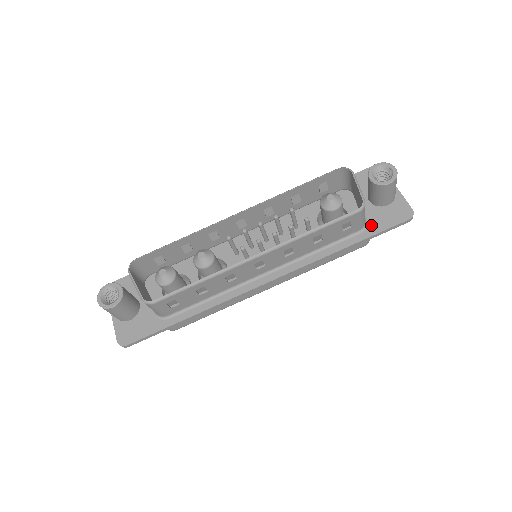
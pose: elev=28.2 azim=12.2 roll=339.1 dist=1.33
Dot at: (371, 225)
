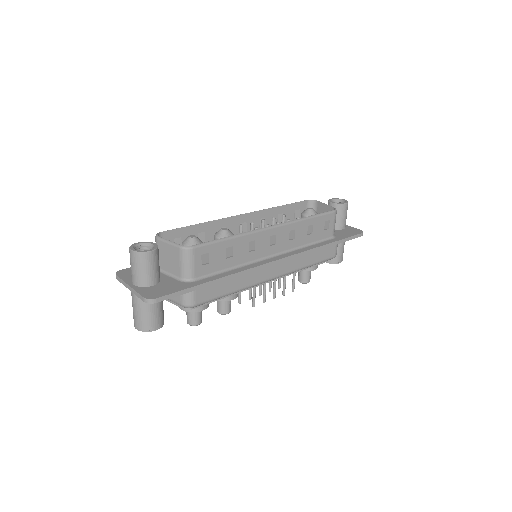
Dot at: (338, 236)
